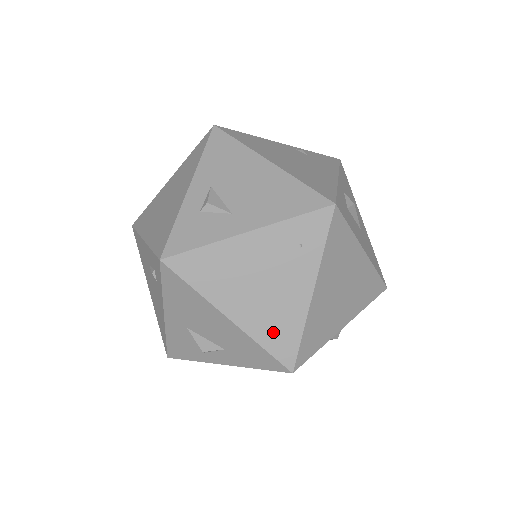
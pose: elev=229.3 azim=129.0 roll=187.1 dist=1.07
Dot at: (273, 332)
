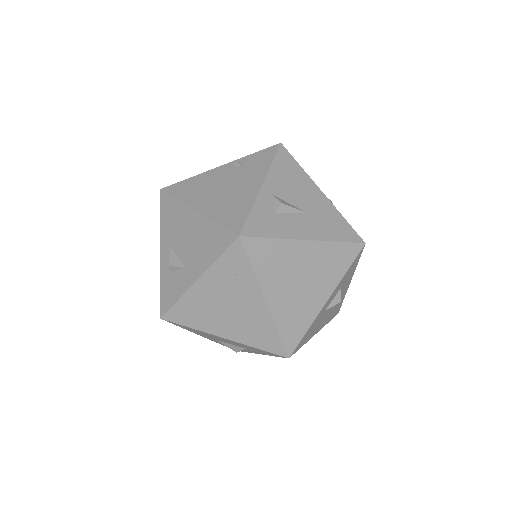
Dot at: (257, 337)
